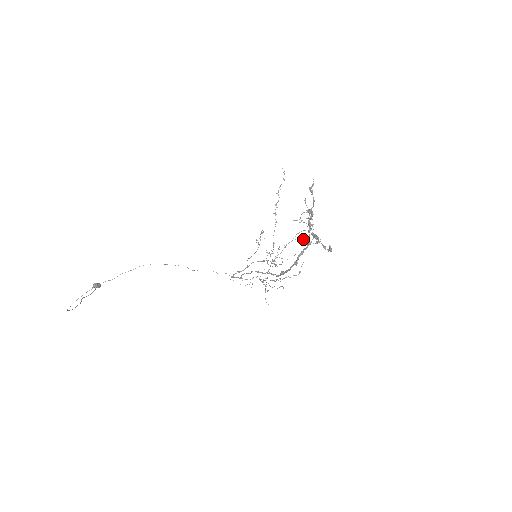
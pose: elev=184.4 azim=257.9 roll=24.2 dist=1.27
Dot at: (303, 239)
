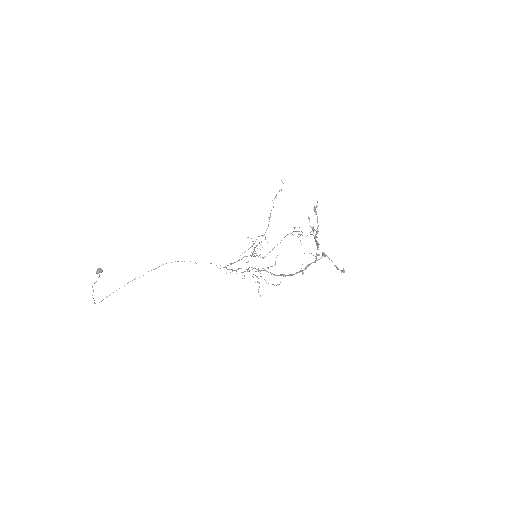
Dot at: occluded
